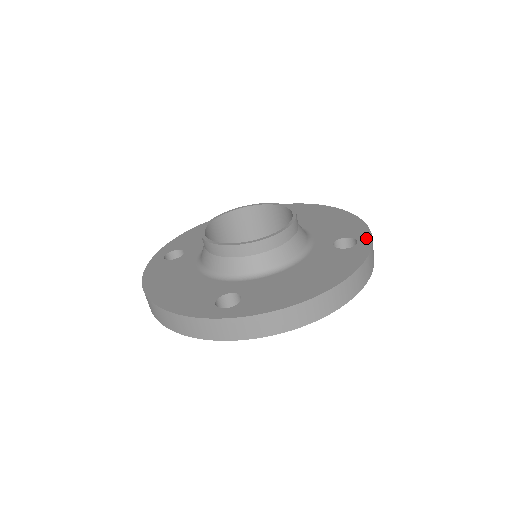
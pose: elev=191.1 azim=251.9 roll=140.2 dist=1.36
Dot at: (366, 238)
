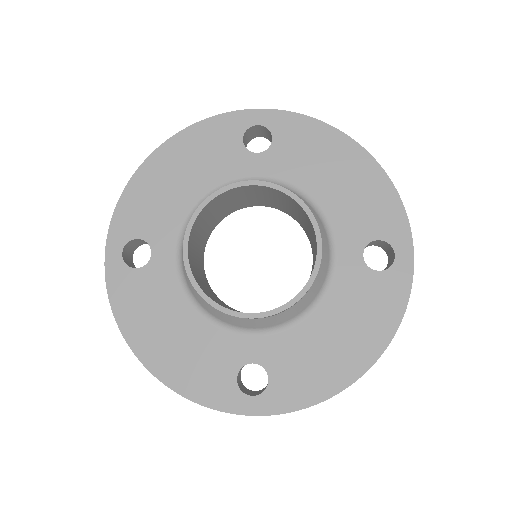
Dot at: (406, 247)
